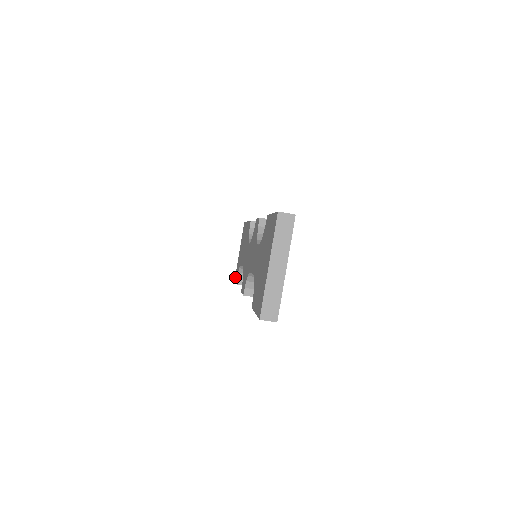
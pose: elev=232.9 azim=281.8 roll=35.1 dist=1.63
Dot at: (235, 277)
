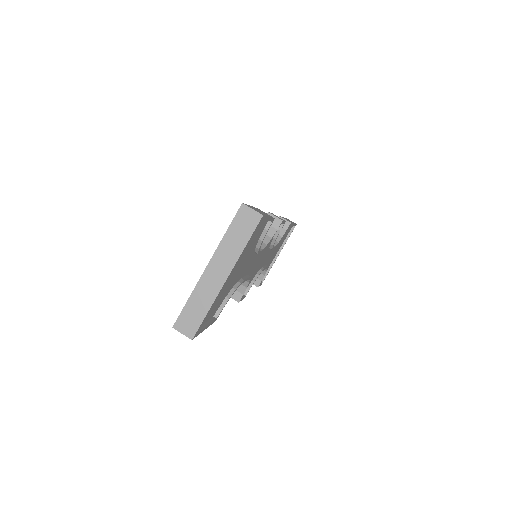
Dot at: occluded
